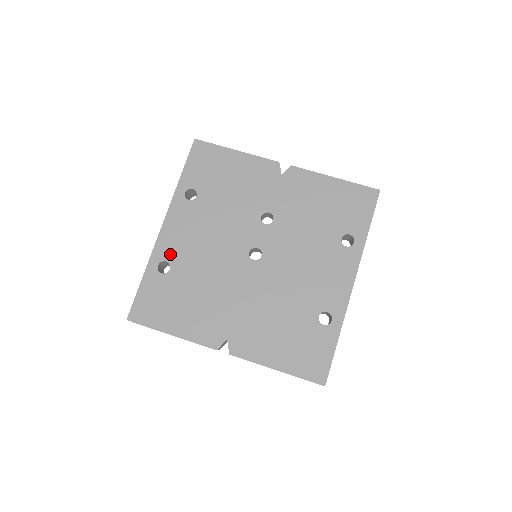
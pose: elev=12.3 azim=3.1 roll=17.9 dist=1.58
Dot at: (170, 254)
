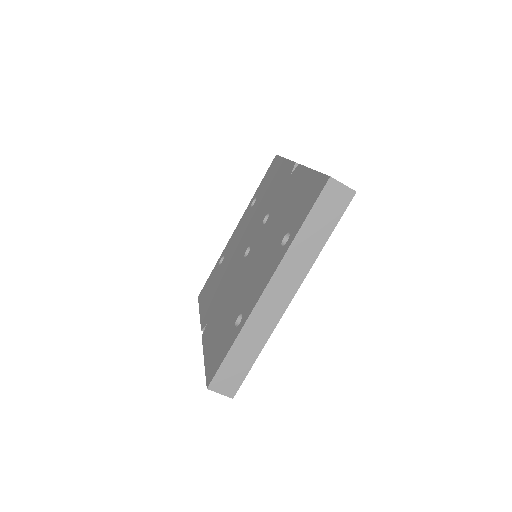
Dot at: (227, 250)
